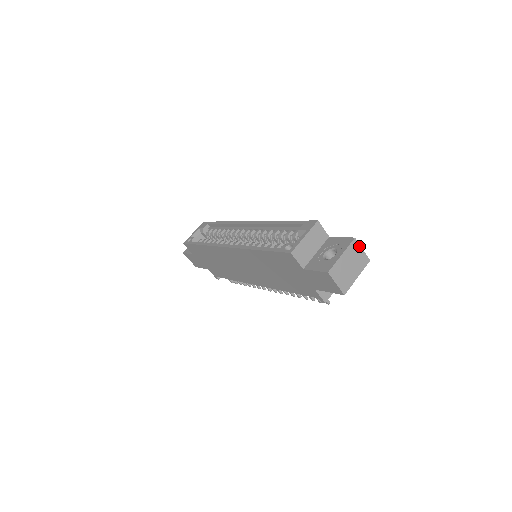
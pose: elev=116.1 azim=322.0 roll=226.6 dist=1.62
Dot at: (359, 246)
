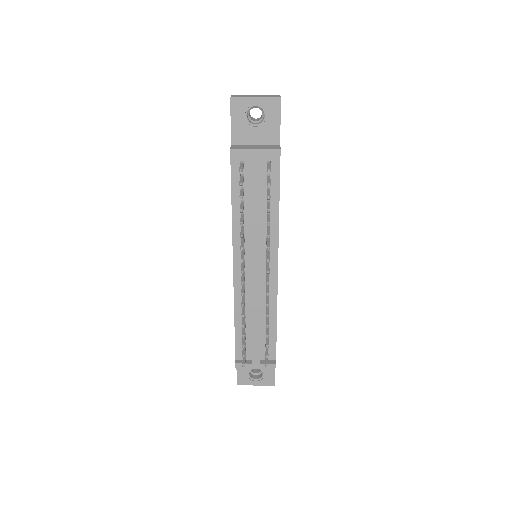
Dot at: occluded
